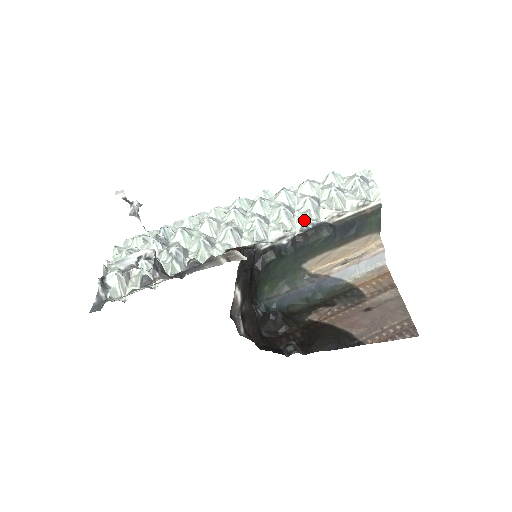
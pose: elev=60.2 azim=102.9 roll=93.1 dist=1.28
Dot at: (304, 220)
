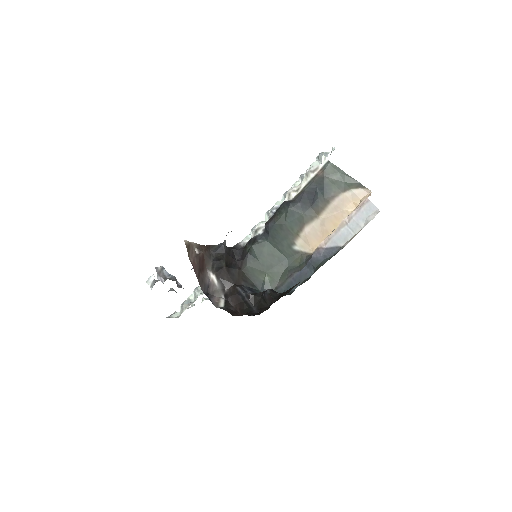
Dot at: (271, 209)
